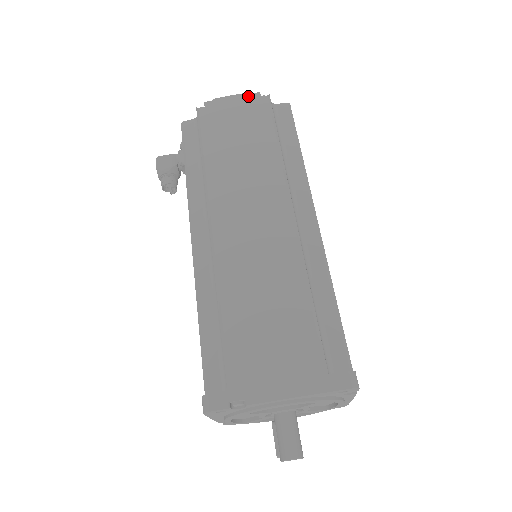
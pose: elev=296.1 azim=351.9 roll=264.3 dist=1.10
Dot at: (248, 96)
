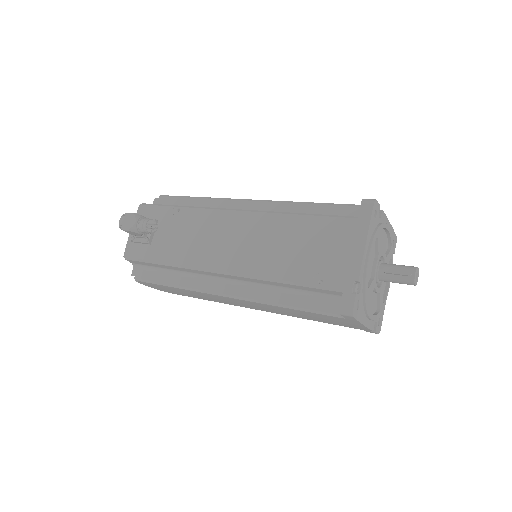
Dot at: occluded
